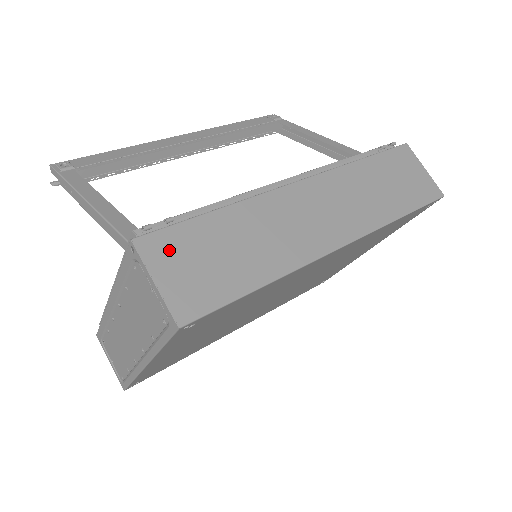
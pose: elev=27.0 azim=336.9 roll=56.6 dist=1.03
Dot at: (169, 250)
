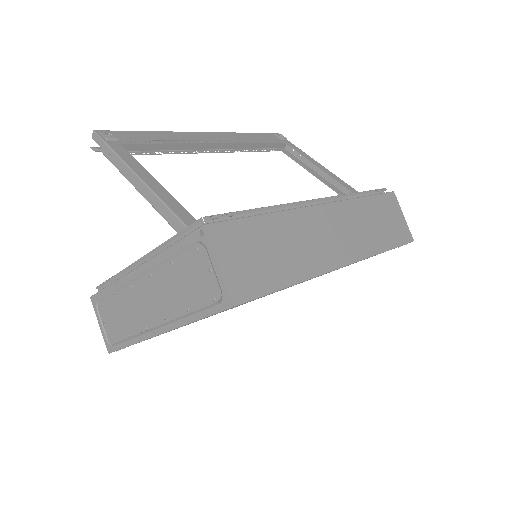
Dot at: (230, 240)
